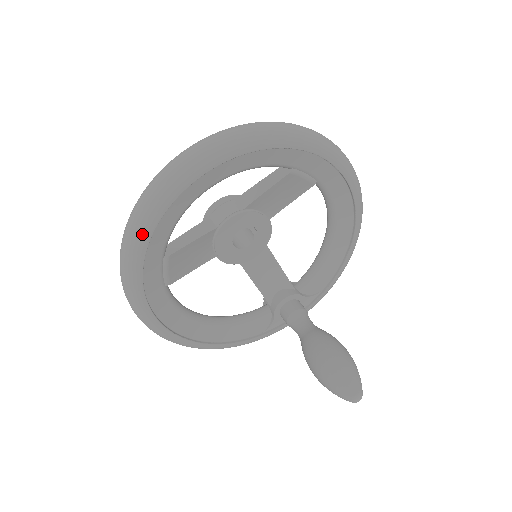
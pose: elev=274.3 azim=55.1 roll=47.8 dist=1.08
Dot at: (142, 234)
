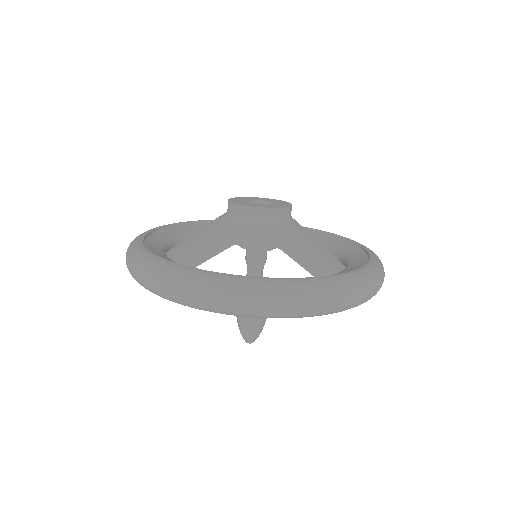
Dot at: occluded
